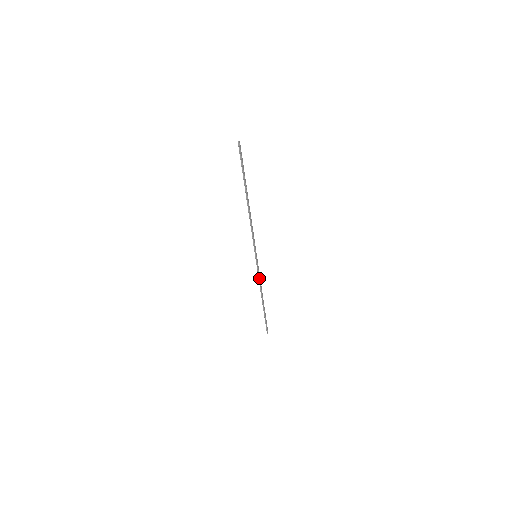
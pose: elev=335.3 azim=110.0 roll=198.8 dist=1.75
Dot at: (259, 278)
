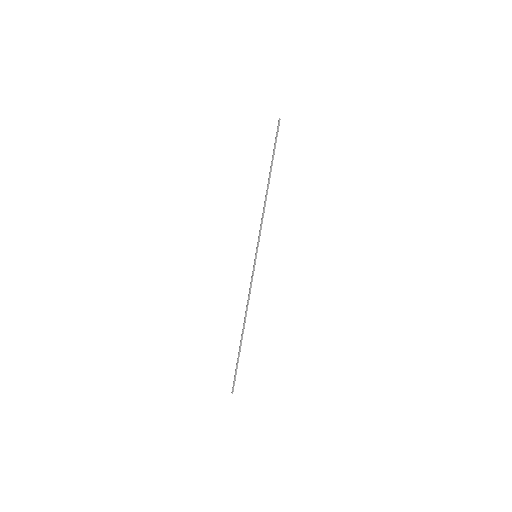
Dot at: (250, 290)
